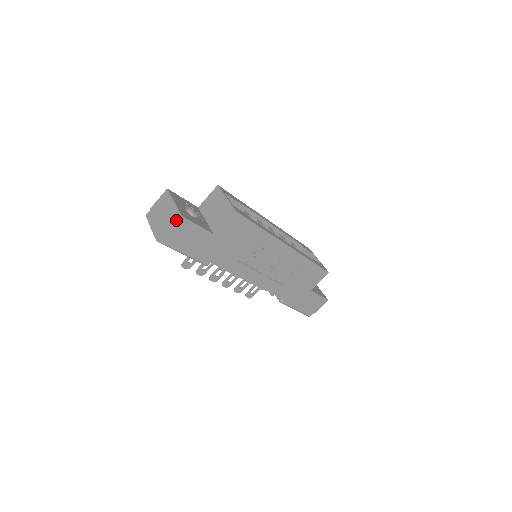
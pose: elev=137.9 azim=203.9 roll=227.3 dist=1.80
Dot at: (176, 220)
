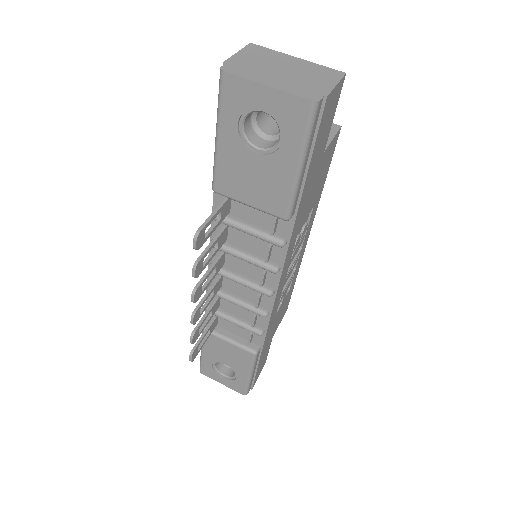
Dot at: (338, 76)
